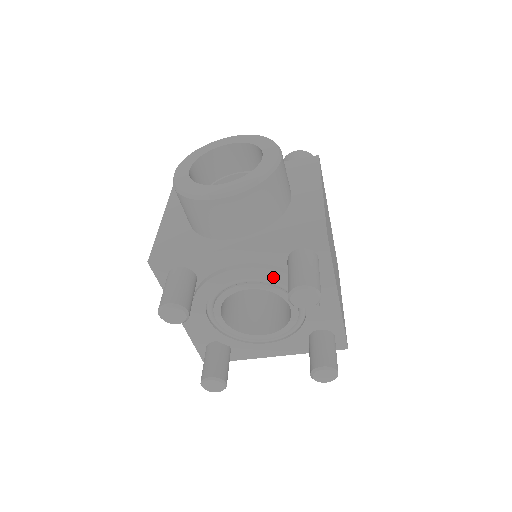
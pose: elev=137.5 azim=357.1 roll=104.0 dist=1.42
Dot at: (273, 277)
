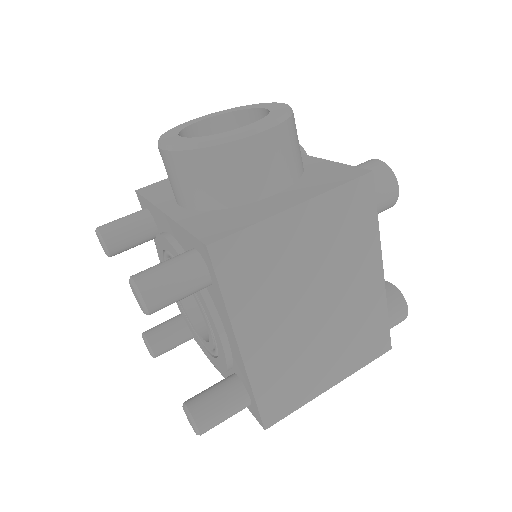
Dot at: occluded
